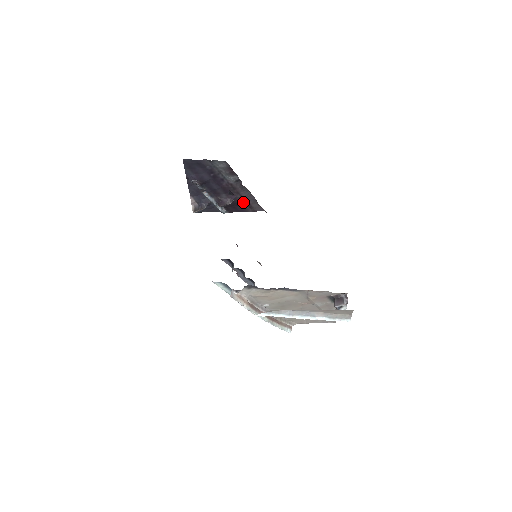
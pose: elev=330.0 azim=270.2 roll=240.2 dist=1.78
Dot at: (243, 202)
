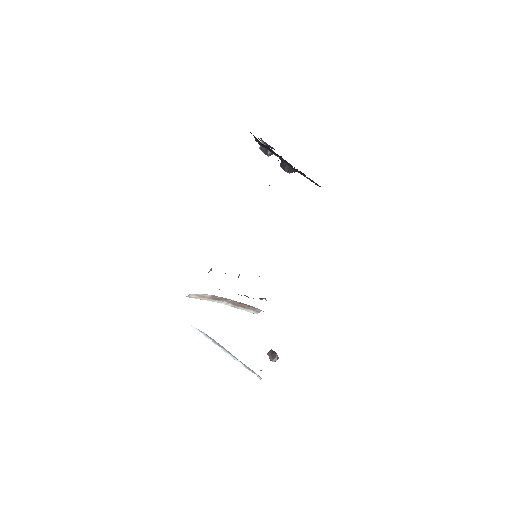
Dot at: occluded
